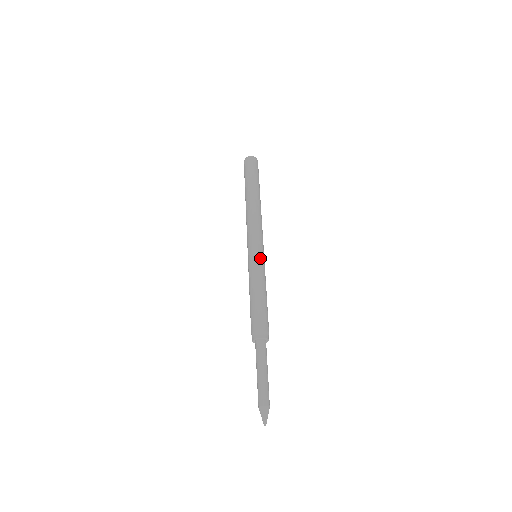
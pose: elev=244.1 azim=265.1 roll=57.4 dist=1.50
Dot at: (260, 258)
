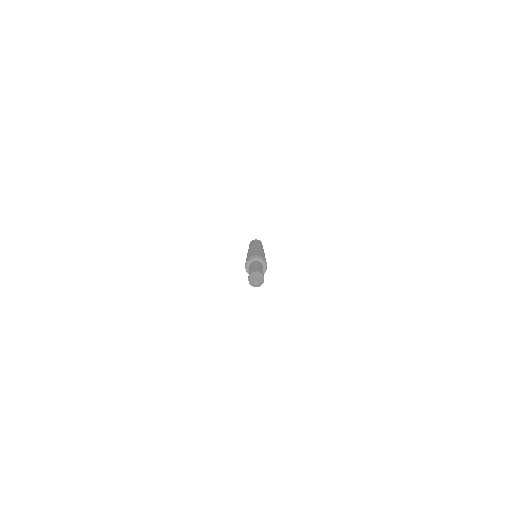
Dot at: (261, 249)
